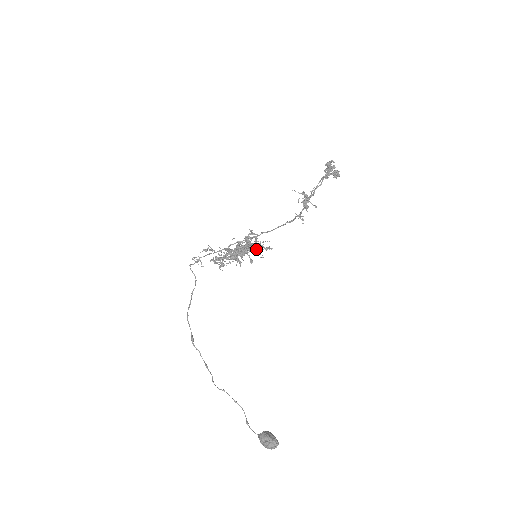
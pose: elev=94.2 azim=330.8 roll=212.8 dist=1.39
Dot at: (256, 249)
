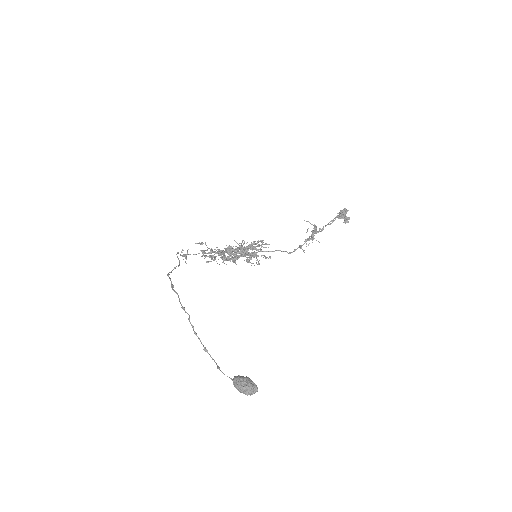
Dot at: (254, 256)
